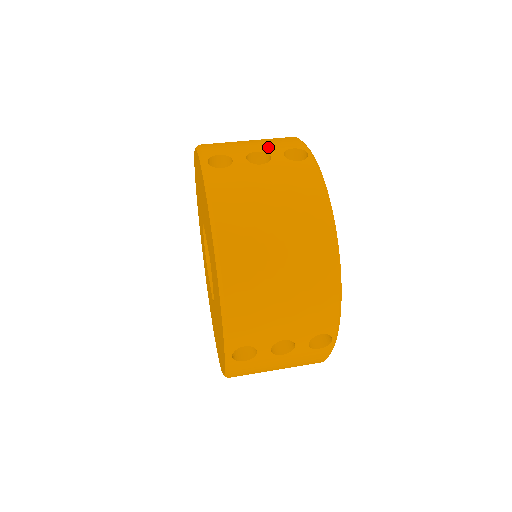
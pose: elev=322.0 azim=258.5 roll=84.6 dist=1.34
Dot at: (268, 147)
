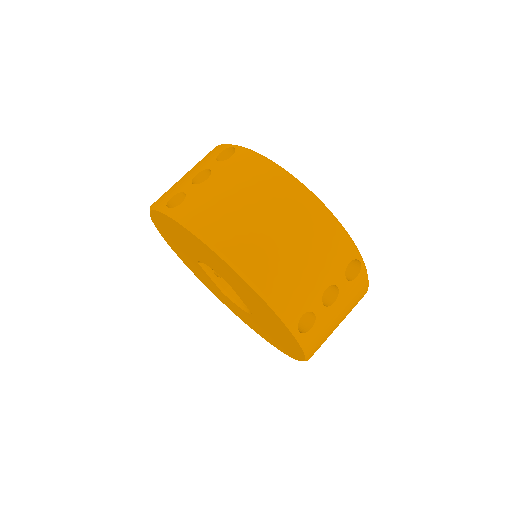
Dot at: (332, 274)
